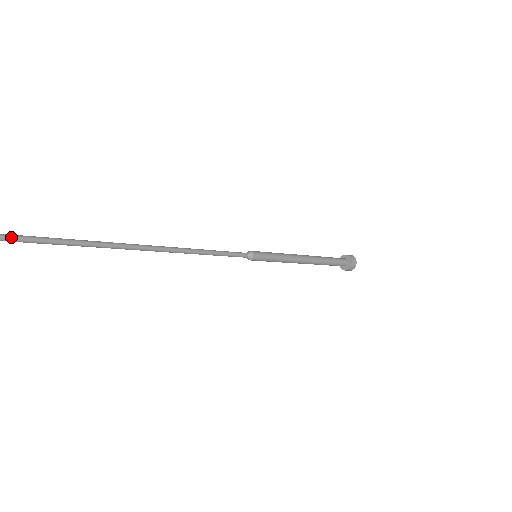
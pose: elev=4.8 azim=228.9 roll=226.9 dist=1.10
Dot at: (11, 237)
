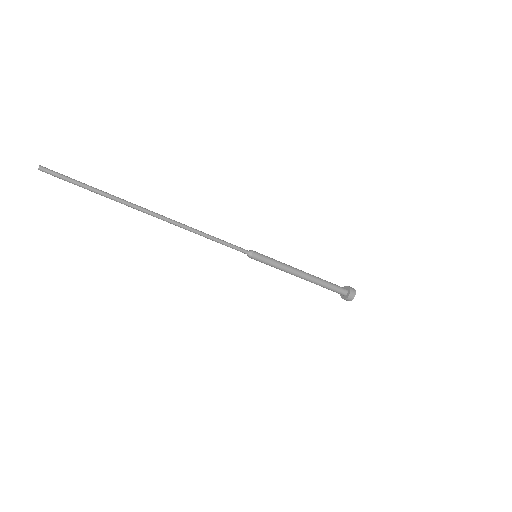
Dot at: (70, 179)
